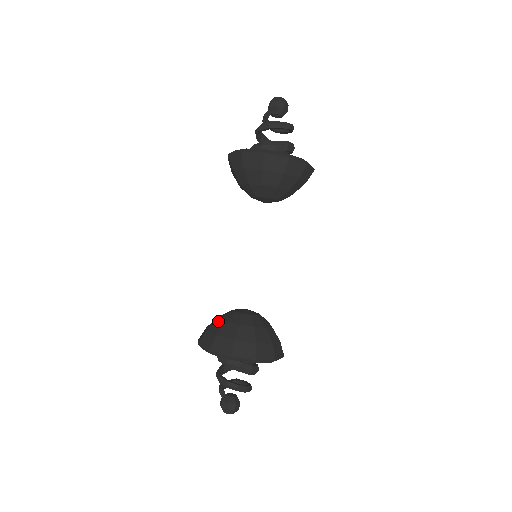
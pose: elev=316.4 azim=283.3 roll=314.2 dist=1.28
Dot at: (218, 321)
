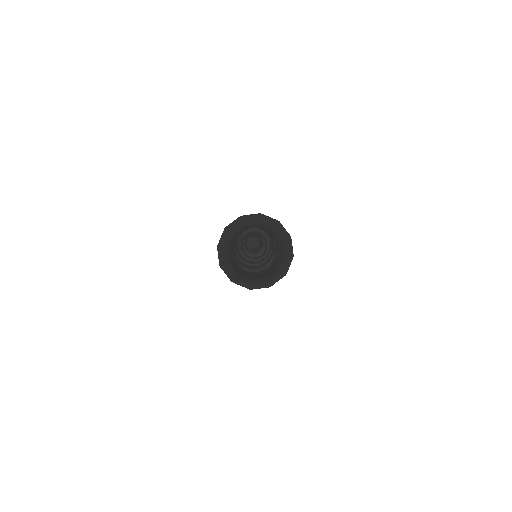
Dot at: occluded
